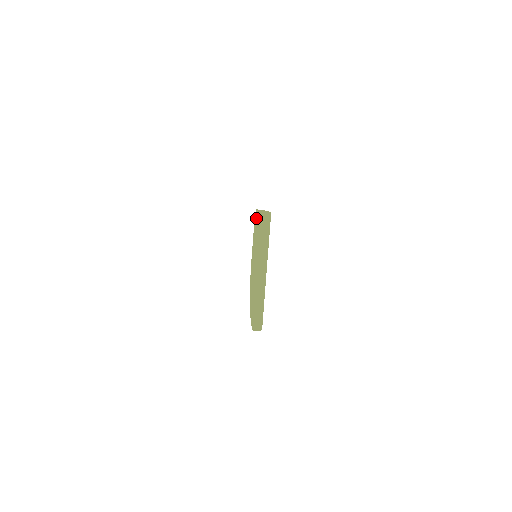
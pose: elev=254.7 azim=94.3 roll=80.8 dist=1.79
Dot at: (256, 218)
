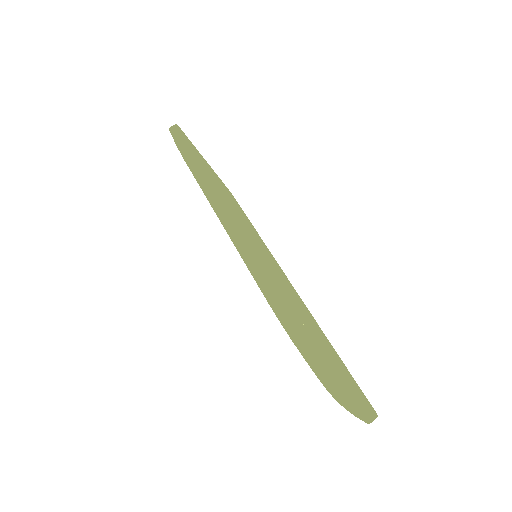
Dot at: occluded
